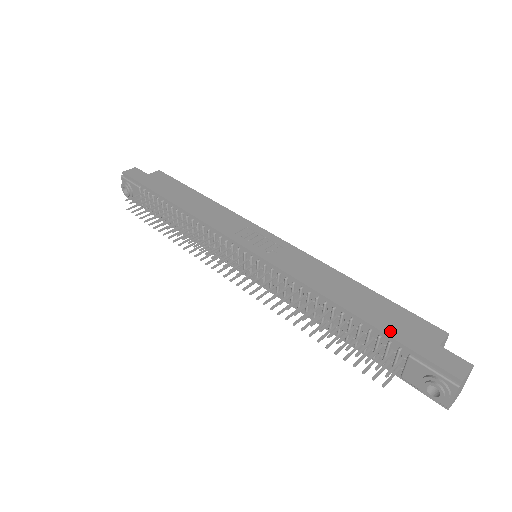
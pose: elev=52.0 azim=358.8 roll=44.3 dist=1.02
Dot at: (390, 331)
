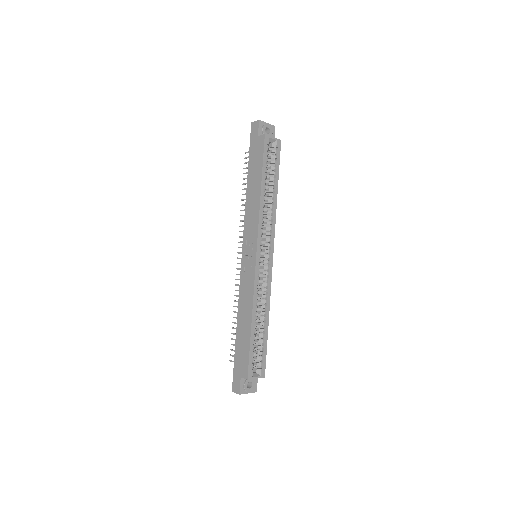
Dot at: (236, 353)
